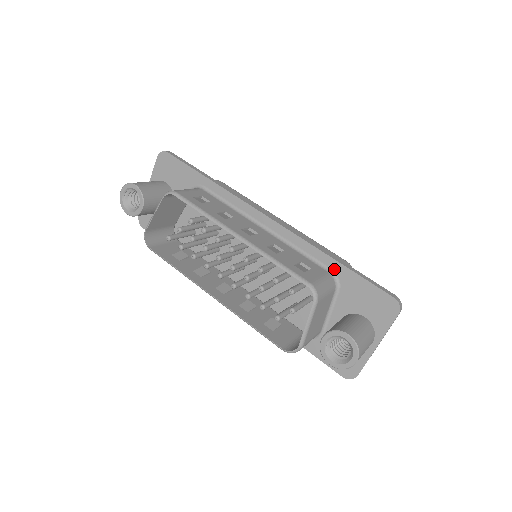
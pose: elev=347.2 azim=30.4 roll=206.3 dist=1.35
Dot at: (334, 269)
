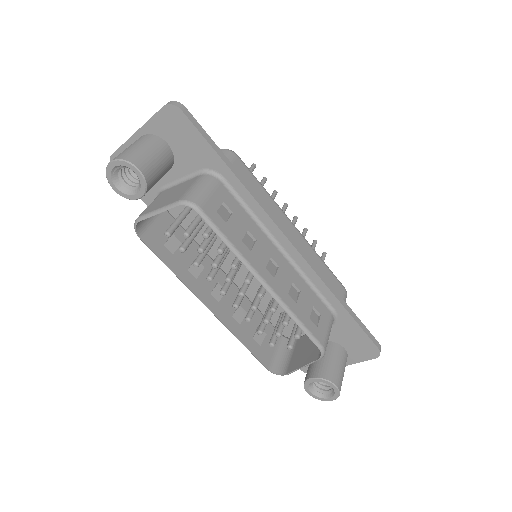
Dot at: (338, 311)
